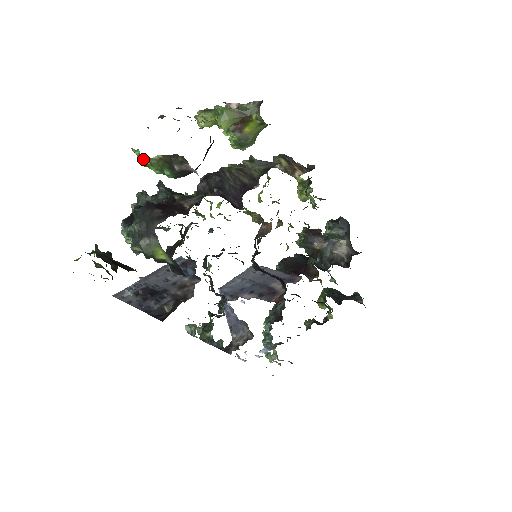
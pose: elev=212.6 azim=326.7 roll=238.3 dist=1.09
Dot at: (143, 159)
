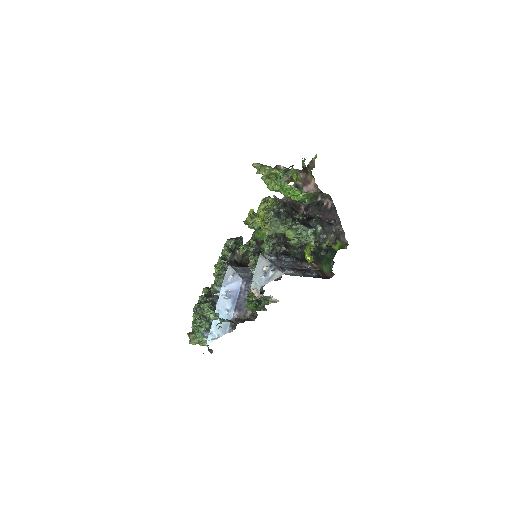
Dot at: (300, 191)
